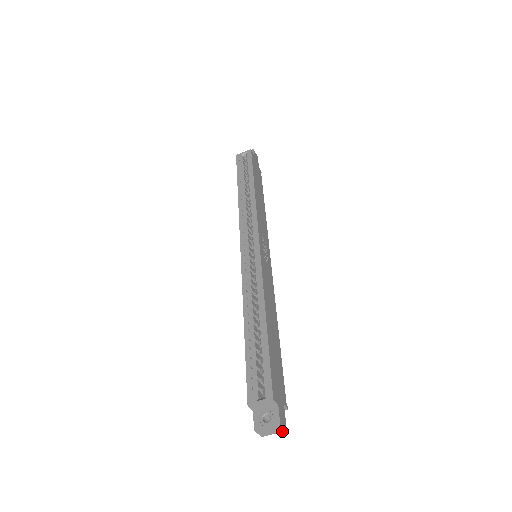
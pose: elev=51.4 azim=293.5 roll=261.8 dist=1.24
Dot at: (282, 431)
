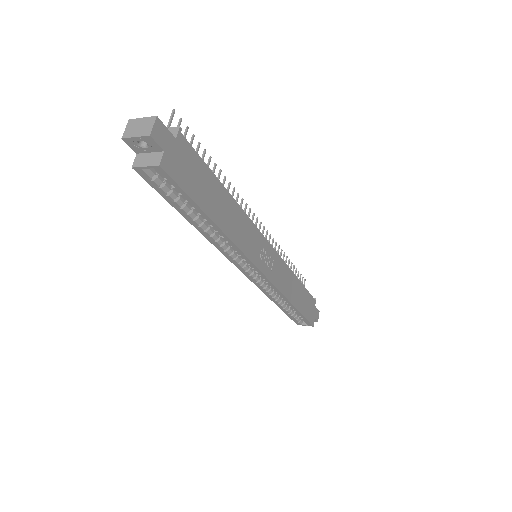
Dot at: occluded
